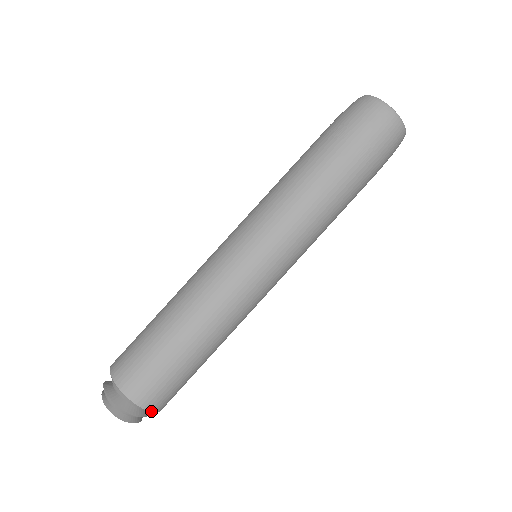
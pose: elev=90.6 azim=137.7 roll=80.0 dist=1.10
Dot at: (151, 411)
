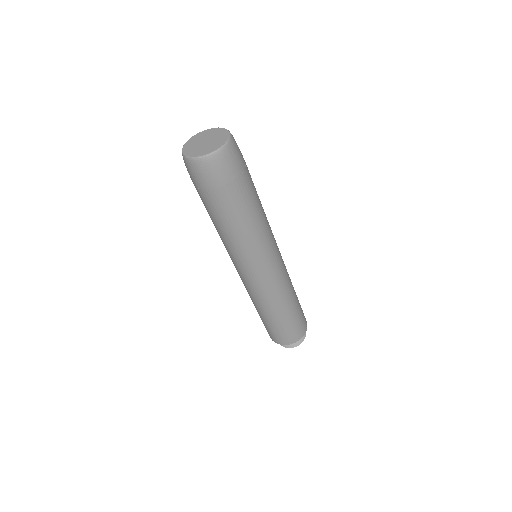
Dot at: (289, 344)
